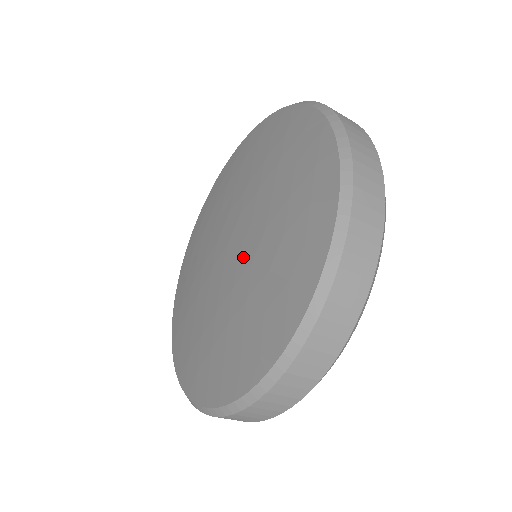
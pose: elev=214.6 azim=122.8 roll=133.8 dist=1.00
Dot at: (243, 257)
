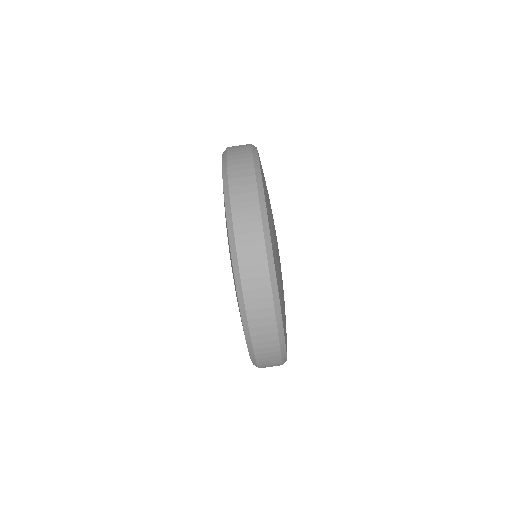
Dot at: occluded
